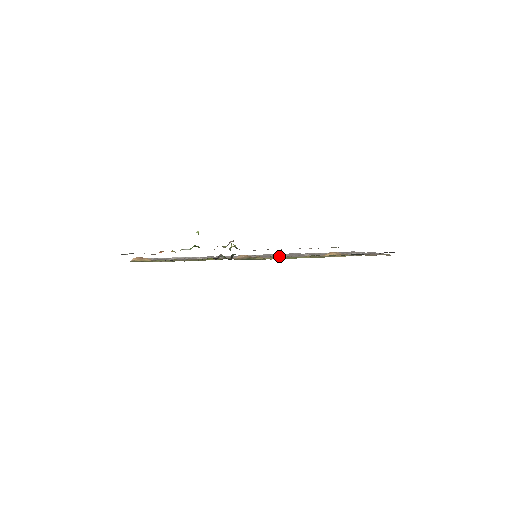
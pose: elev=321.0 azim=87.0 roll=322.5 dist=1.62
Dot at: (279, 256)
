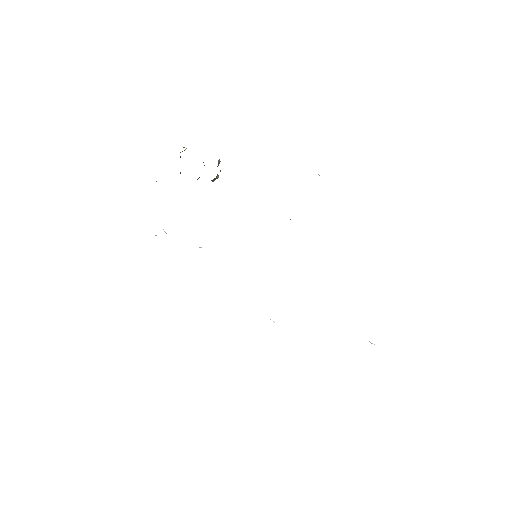
Dot at: occluded
